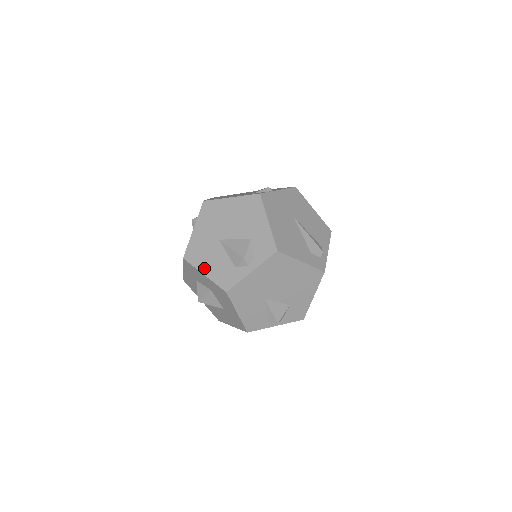
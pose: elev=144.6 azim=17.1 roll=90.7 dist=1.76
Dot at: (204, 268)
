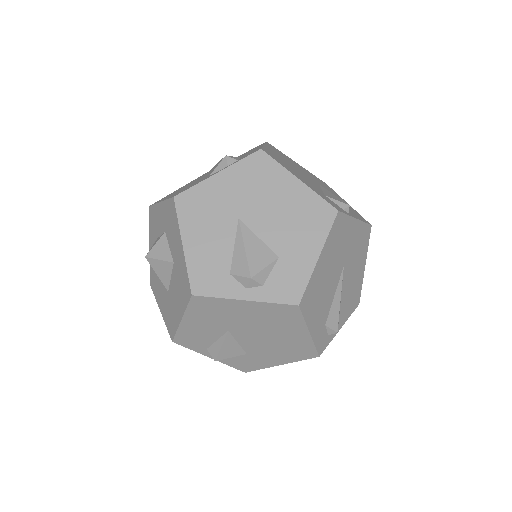
Dot at: (190, 236)
